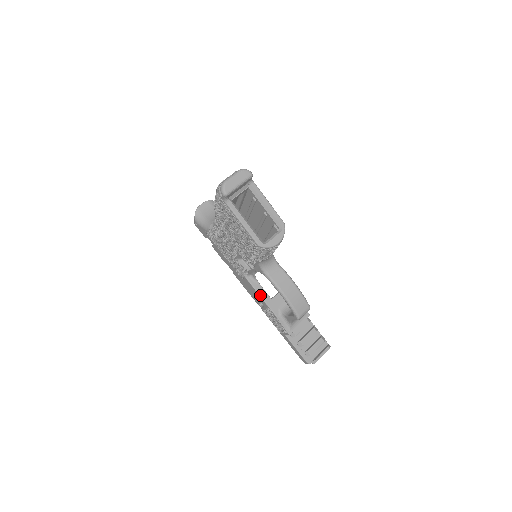
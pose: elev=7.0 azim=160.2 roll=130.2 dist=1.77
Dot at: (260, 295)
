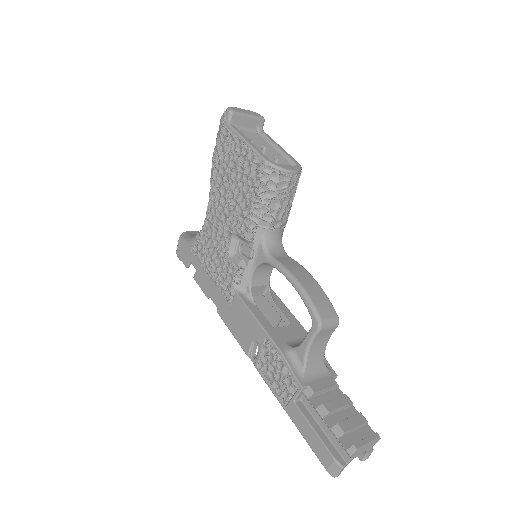
Dot at: (256, 317)
